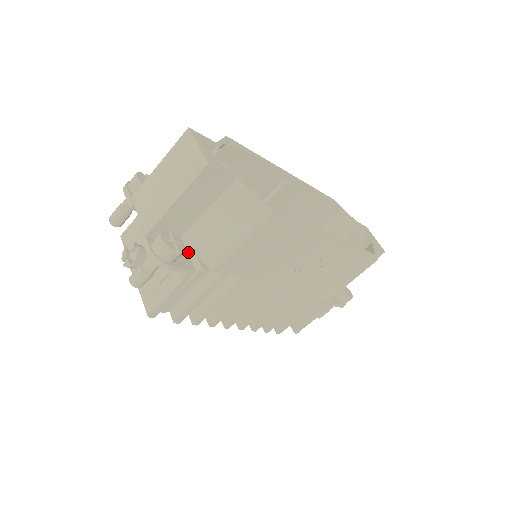
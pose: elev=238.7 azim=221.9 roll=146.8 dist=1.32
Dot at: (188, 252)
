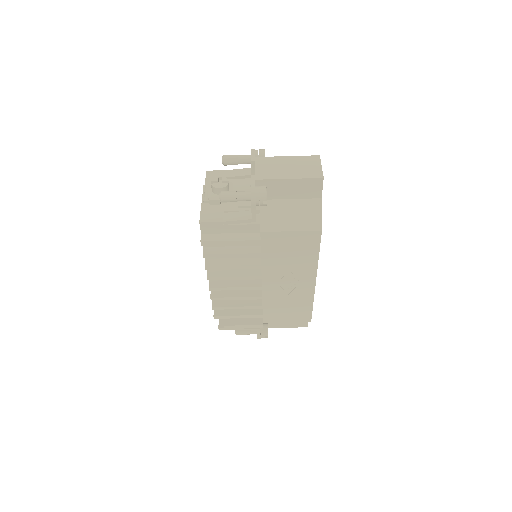
Dot at: (258, 210)
